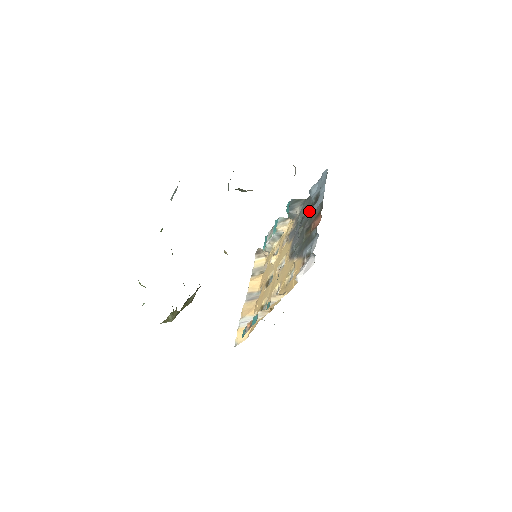
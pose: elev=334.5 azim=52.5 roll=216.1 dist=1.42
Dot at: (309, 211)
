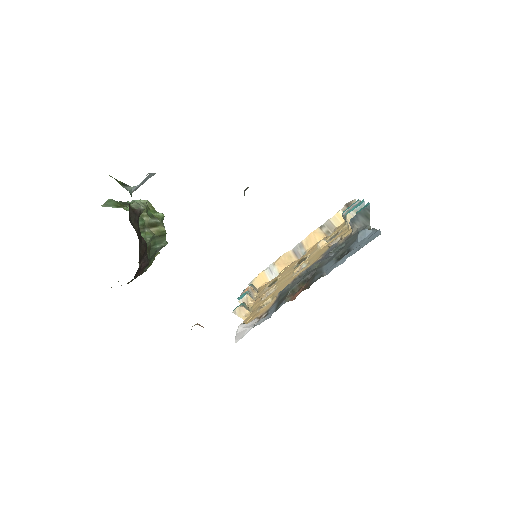
Dot at: (334, 257)
